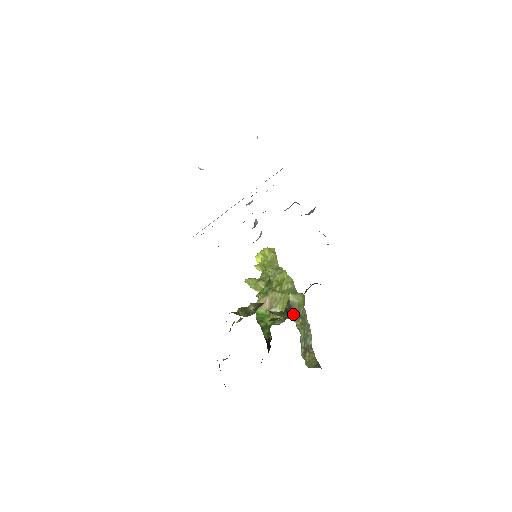
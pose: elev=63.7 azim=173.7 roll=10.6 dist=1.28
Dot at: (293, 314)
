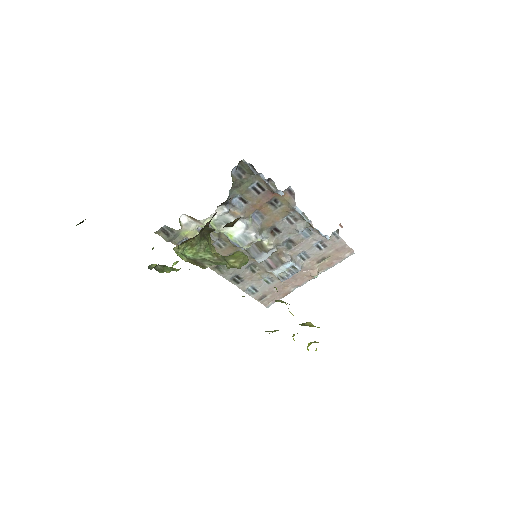
Dot at: occluded
